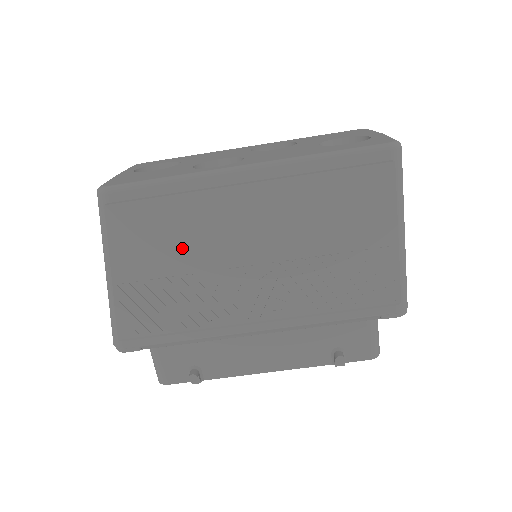
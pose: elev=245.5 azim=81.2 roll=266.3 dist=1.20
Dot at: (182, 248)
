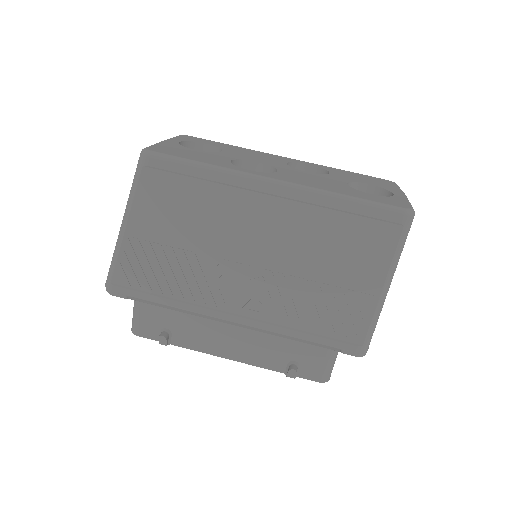
Dot at: (195, 228)
